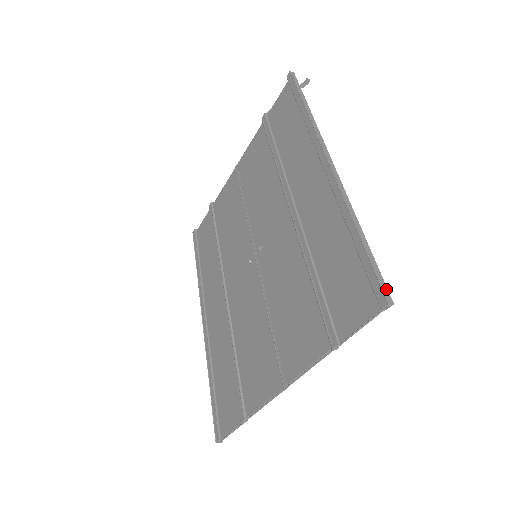
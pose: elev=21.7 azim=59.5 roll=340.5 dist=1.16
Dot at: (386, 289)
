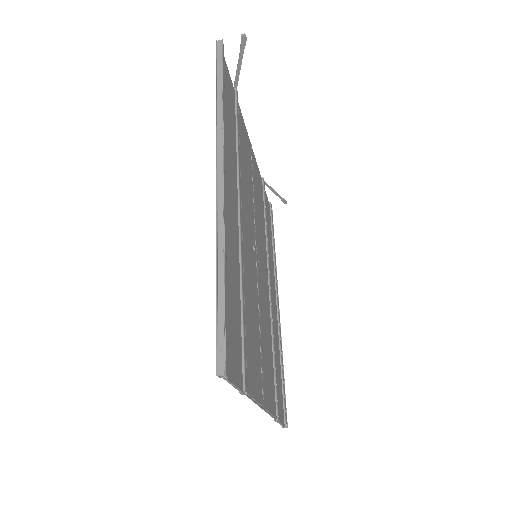
Dot at: (224, 354)
